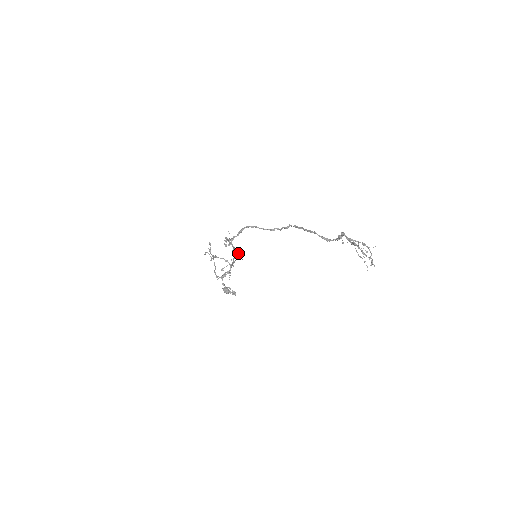
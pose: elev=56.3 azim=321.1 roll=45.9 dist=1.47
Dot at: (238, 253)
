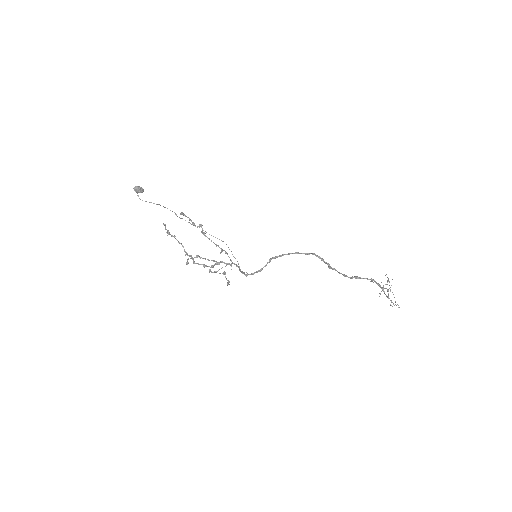
Dot at: (237, 261)
